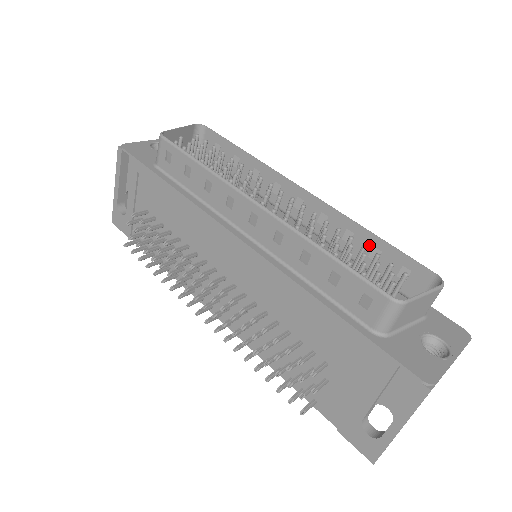
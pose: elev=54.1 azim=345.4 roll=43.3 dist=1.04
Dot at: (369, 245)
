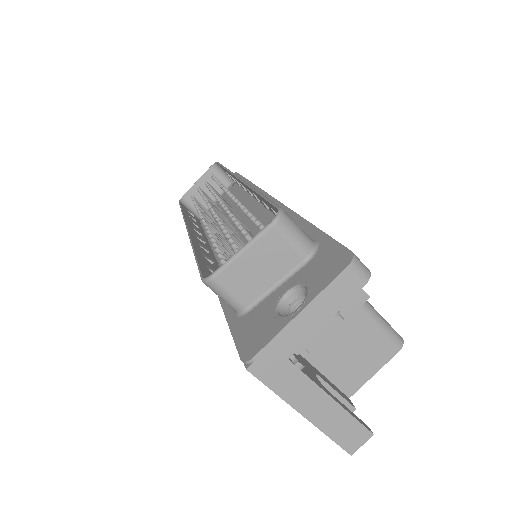
Dot at: (266, 203)
